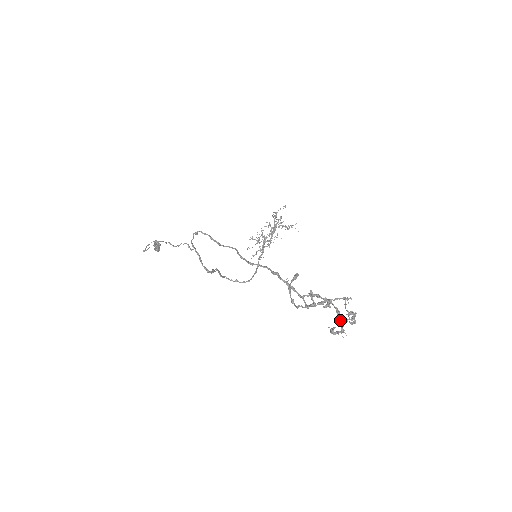
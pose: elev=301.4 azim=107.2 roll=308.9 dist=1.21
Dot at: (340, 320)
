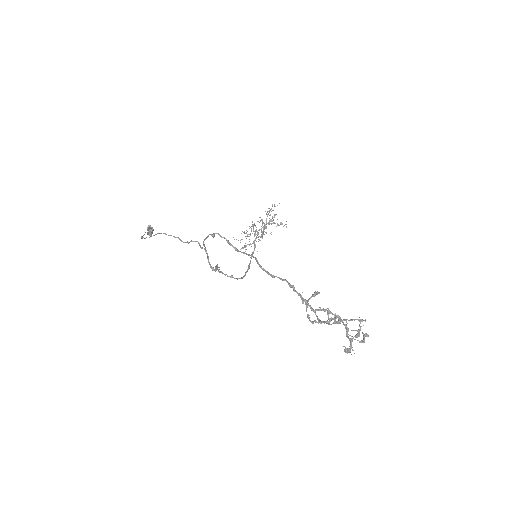
Dot at: occluded
